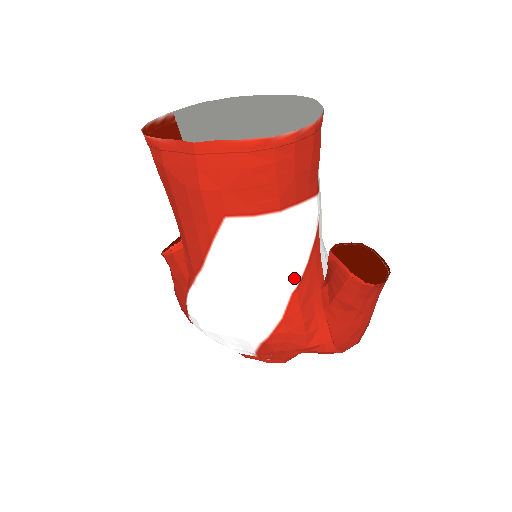
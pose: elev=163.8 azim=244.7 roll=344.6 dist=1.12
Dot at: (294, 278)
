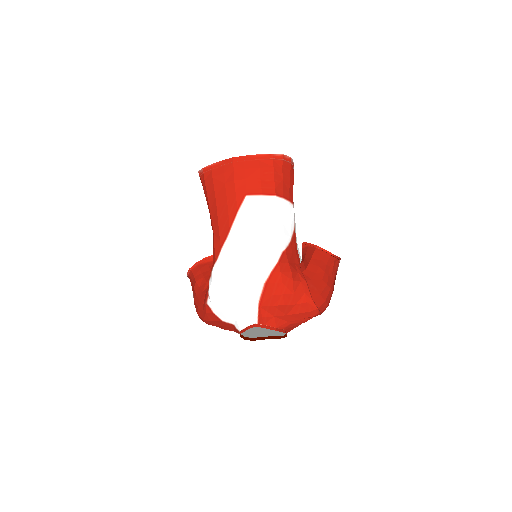
Dot at: (284, 242)
